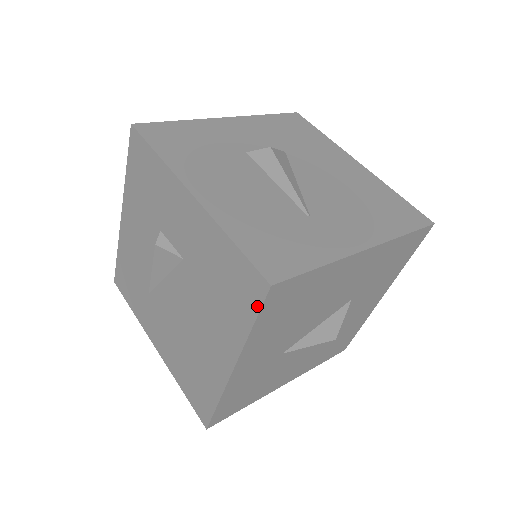
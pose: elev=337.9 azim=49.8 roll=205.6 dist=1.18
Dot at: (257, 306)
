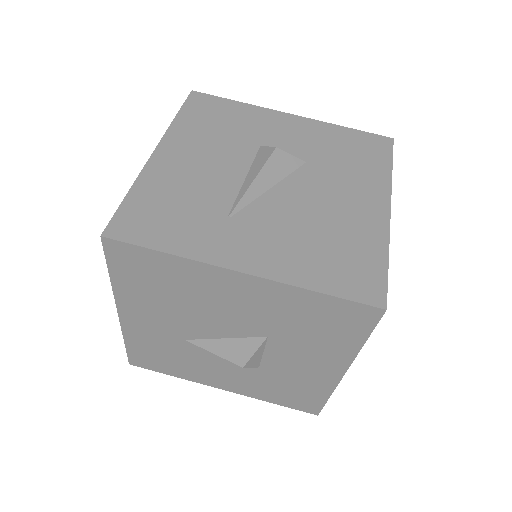
Dot at: (107, 254)
